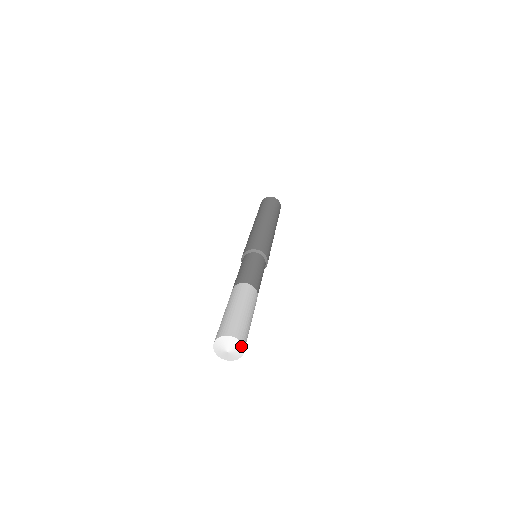
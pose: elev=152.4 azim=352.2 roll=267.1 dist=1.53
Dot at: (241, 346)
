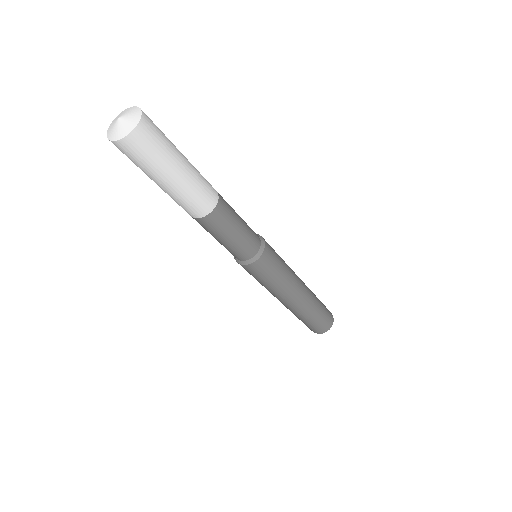
Dot at: (139, 114)
